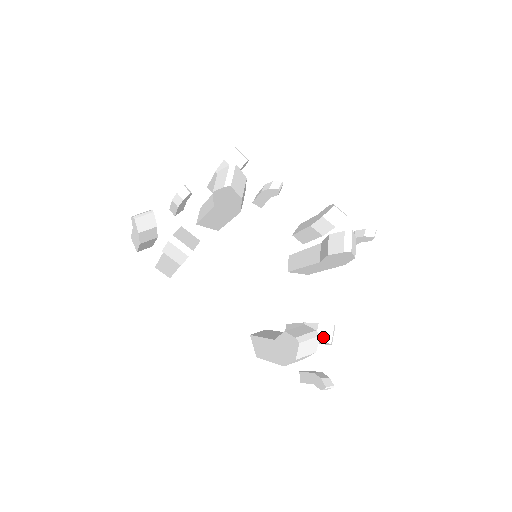
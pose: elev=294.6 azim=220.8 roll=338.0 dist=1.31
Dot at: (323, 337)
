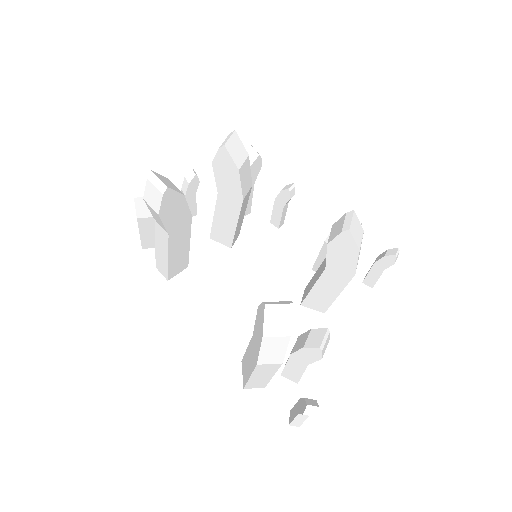
Dot at: (313, 342)
